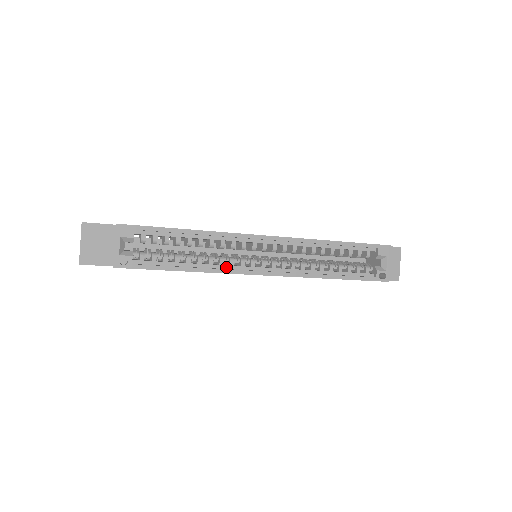
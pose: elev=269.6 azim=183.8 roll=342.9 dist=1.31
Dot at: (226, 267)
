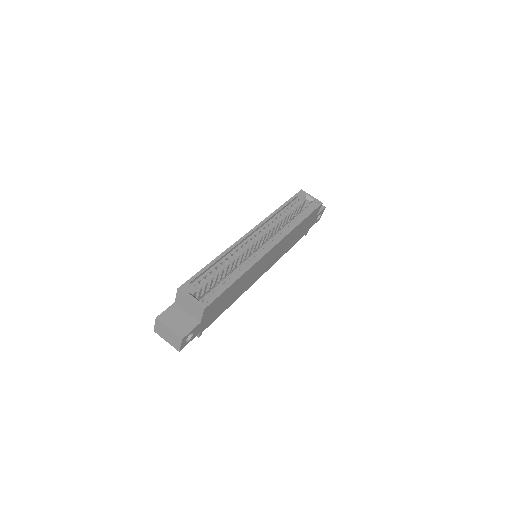
Dot at: occluded
